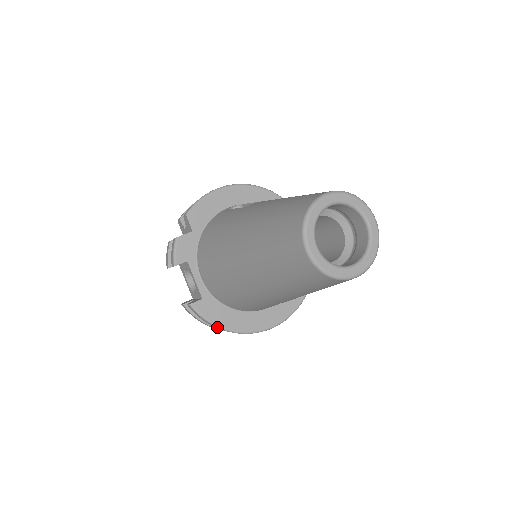
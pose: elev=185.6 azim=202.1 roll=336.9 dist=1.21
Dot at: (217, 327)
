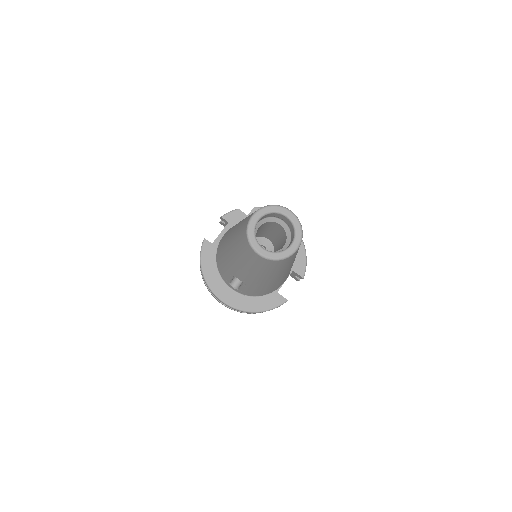
Dot at: (200, 263)
